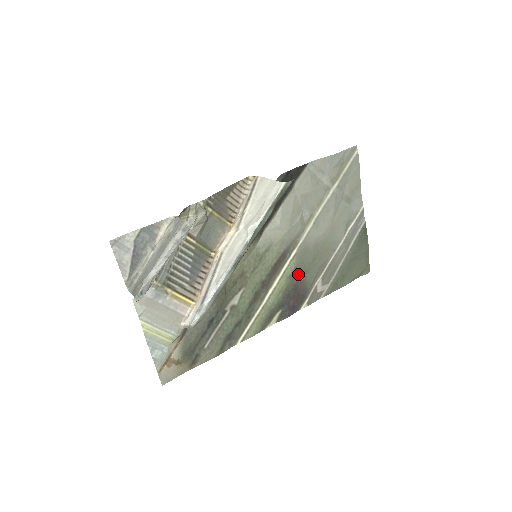
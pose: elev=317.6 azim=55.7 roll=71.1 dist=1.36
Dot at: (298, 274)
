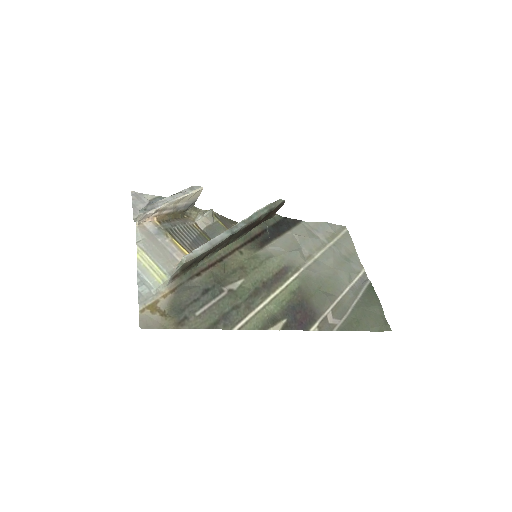
Dot at: (303, 294)
